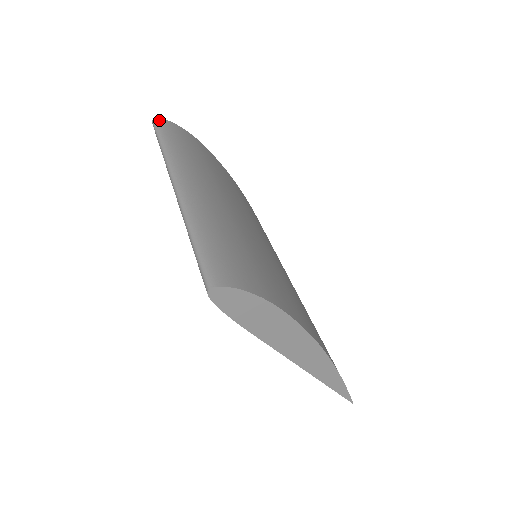
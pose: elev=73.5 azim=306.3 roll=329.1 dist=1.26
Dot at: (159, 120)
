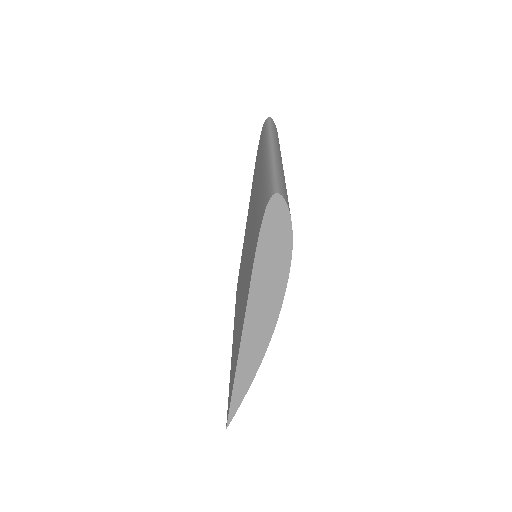
Dot at: (273, 121)
